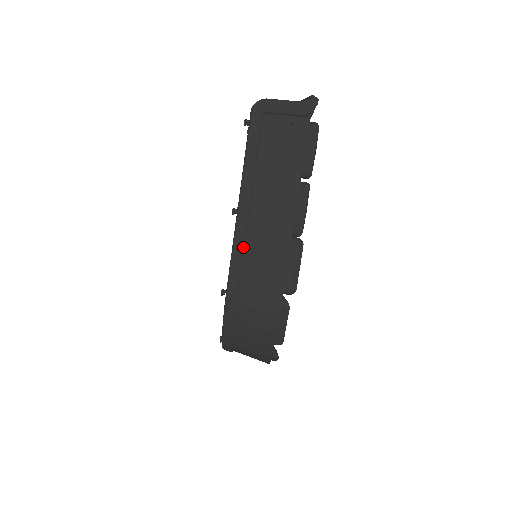
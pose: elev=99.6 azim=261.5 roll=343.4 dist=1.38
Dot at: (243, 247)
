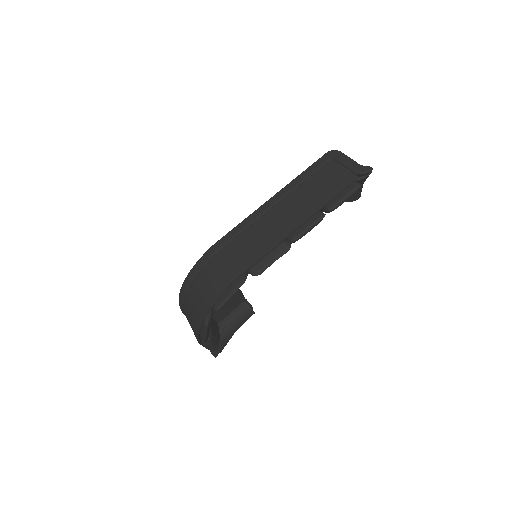
Dot at: (251, 223)
